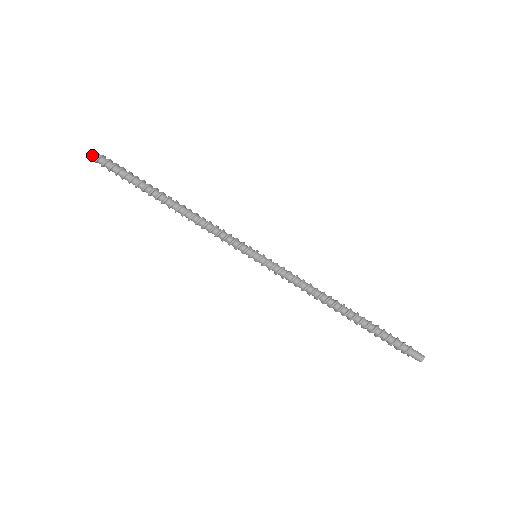
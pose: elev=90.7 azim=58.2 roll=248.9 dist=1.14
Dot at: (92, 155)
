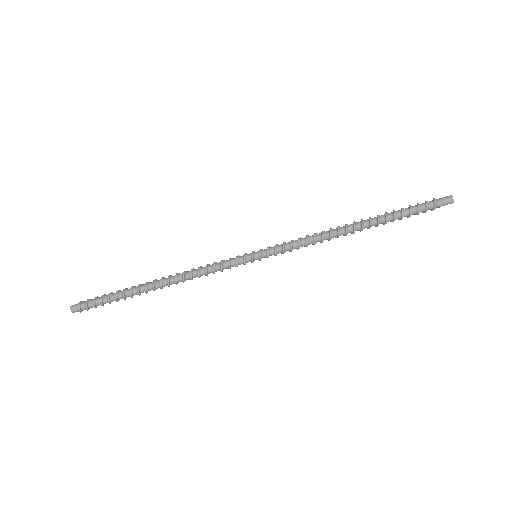
Dot at: (73, 310)
